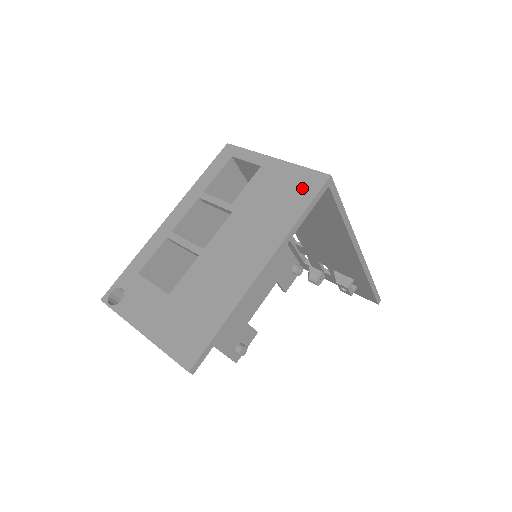
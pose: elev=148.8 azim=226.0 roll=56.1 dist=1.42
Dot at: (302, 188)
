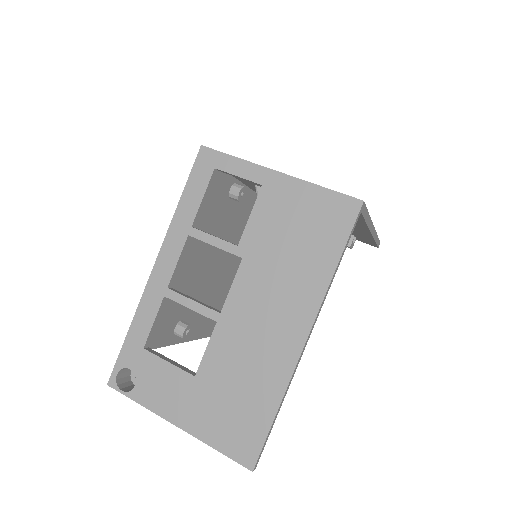
Dot at: (329, 222)
